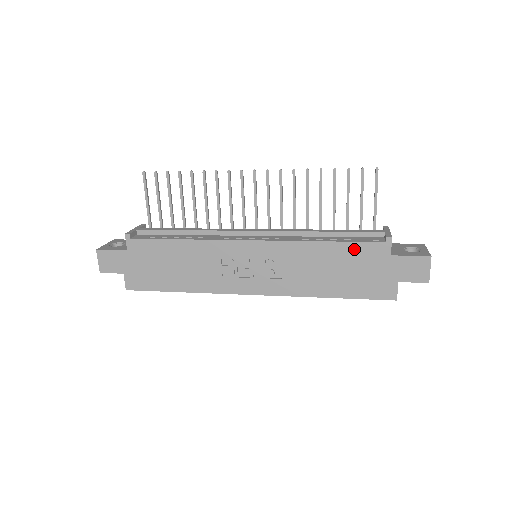
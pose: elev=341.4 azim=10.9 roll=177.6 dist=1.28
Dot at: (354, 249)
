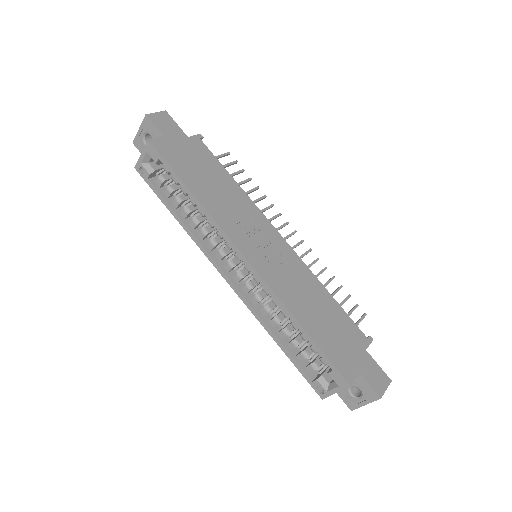
Dot at: (345, 318)
